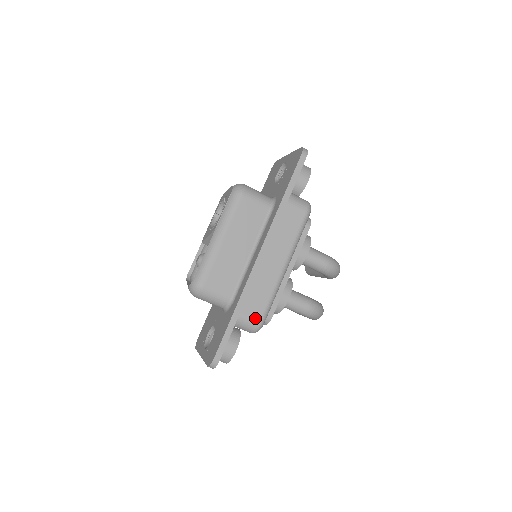
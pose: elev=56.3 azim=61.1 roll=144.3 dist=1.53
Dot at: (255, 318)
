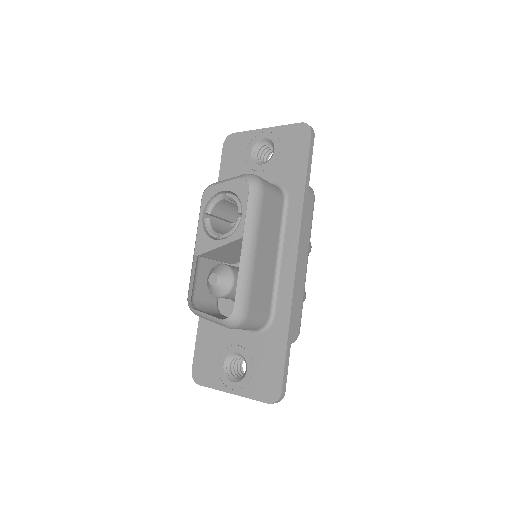
Dot at: (296, 329)
